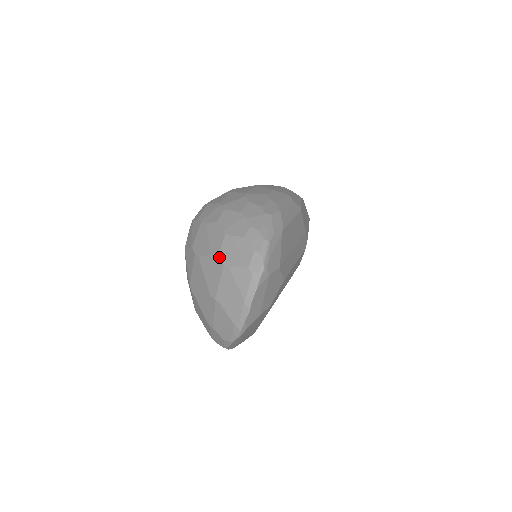
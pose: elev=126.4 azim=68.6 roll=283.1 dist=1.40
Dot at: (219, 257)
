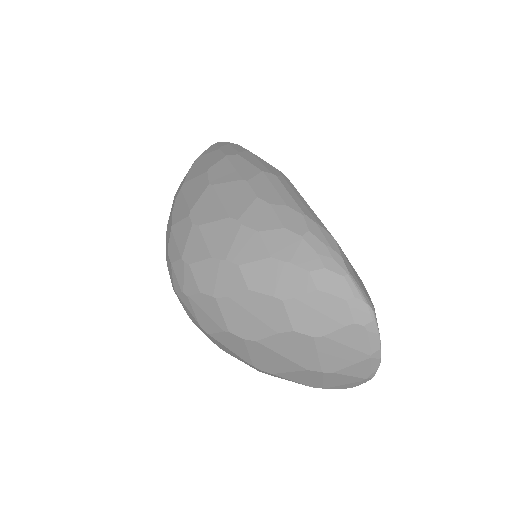
Dot at: (298, 332)
